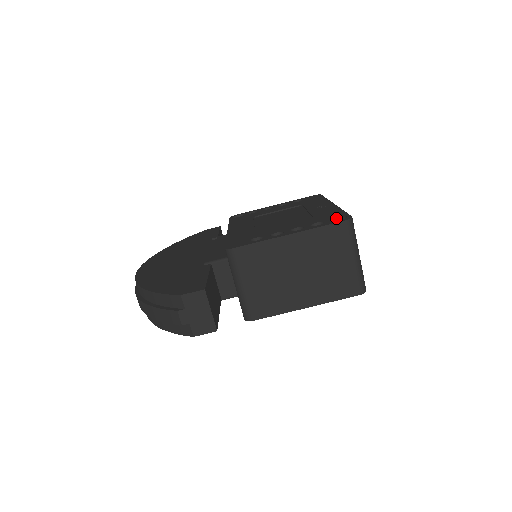
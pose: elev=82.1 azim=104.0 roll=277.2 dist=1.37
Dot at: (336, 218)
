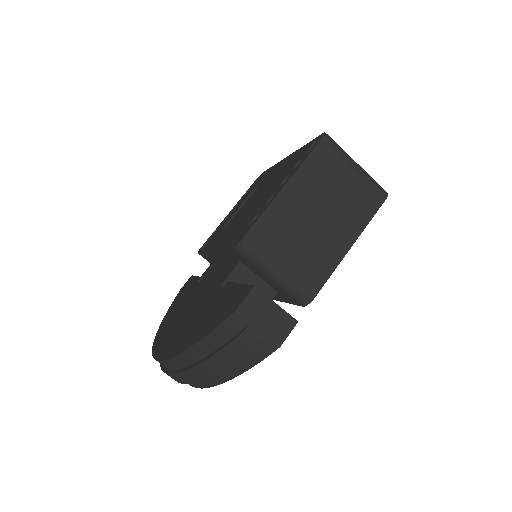
Dot at: (309, 148)
